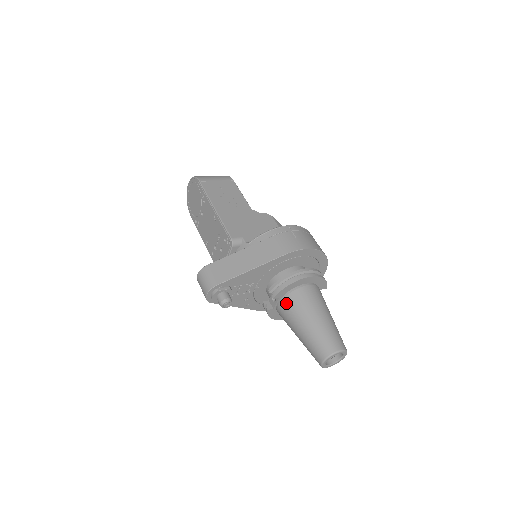
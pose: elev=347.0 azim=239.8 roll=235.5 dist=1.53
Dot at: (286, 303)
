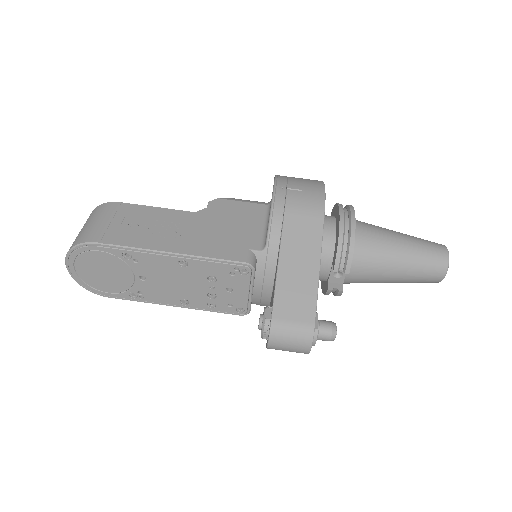
Dot at: (359, 264)
